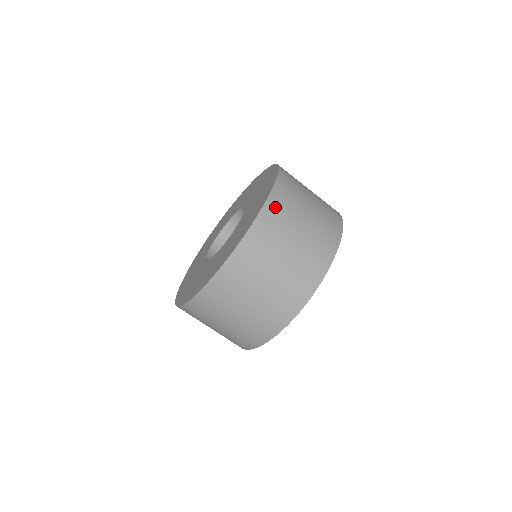
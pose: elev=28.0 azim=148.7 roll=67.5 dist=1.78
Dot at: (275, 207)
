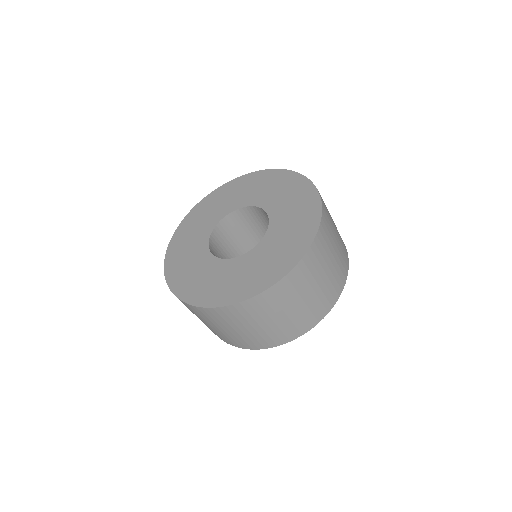
Dot at: (326, 214)
